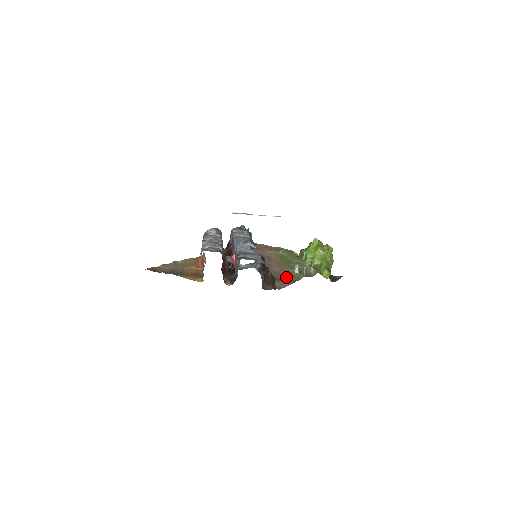
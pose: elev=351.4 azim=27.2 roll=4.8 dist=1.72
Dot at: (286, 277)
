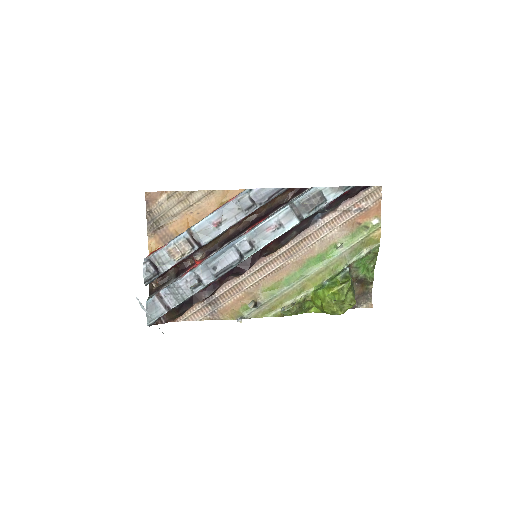
Dot at: (224, 306)
